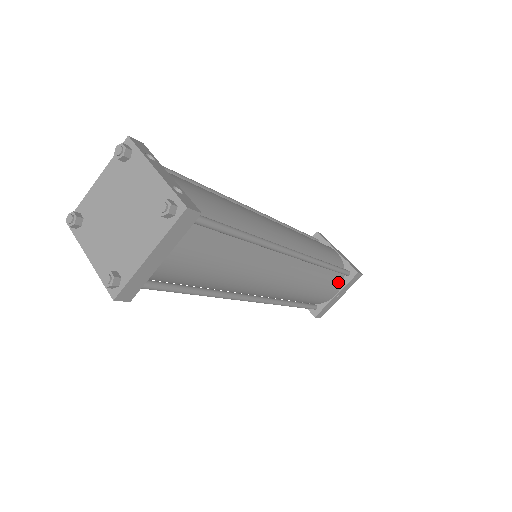
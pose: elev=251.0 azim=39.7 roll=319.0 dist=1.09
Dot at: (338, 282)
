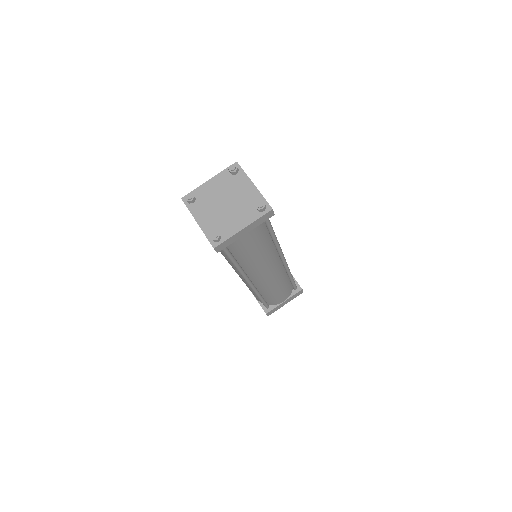
Dot at: (289, 292)
